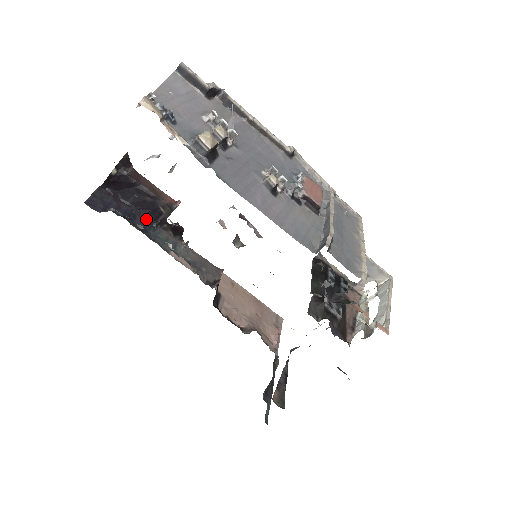
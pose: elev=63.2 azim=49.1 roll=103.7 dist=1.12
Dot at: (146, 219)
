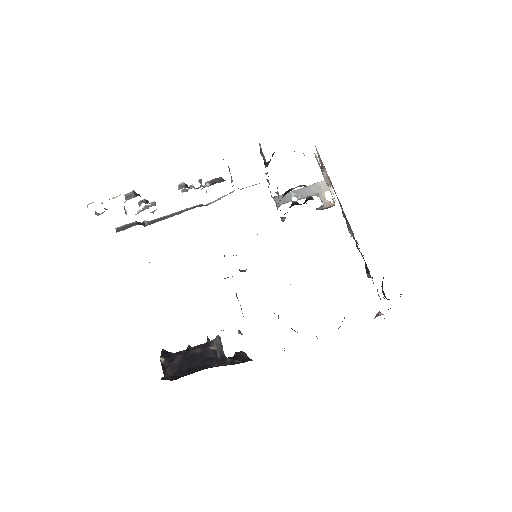
Dot at: occluded
